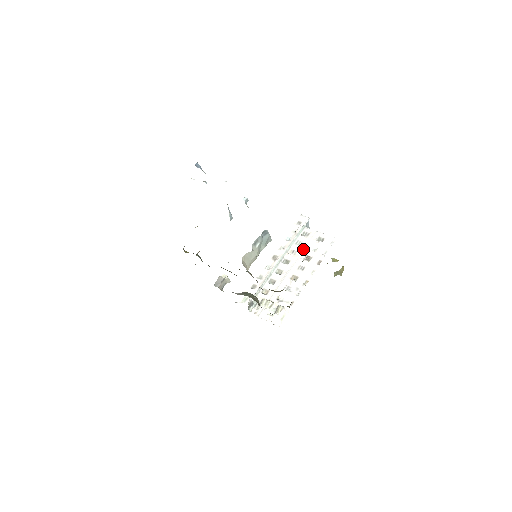
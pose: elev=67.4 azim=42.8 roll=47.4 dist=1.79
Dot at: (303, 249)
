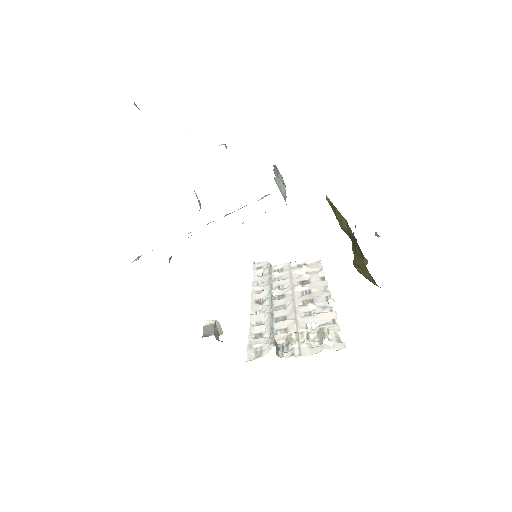
Dot at: (290, 279)
